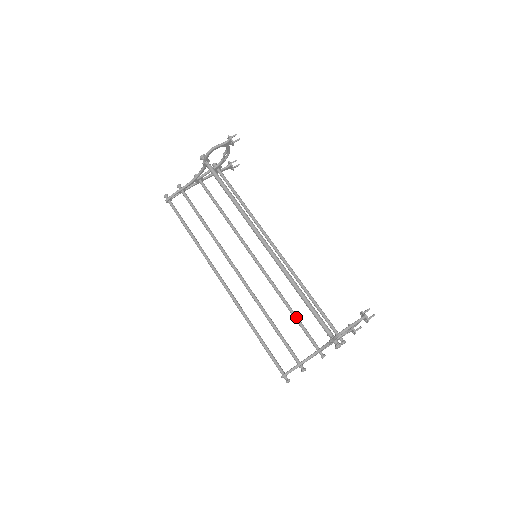
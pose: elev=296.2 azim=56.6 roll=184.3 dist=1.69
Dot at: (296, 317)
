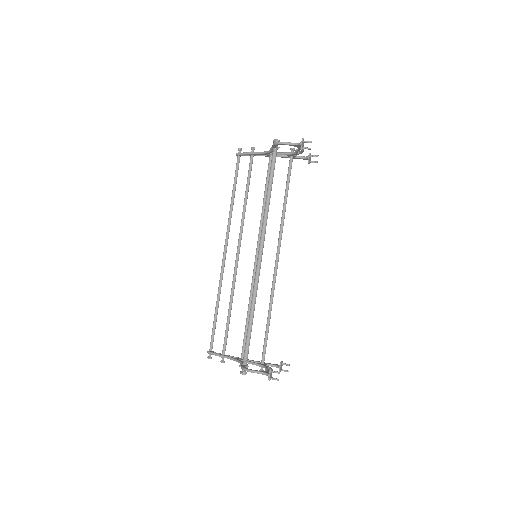
Dot at: (247, 324)
